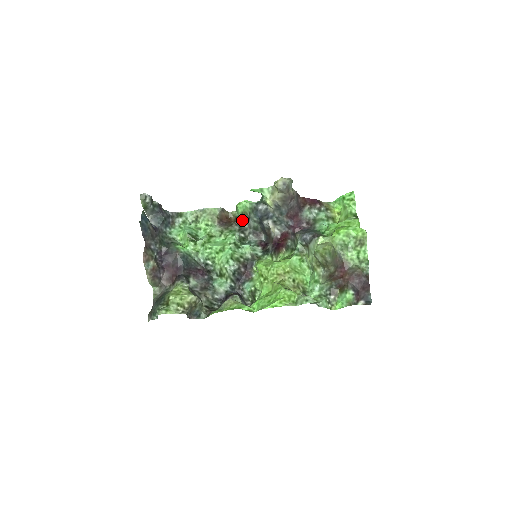
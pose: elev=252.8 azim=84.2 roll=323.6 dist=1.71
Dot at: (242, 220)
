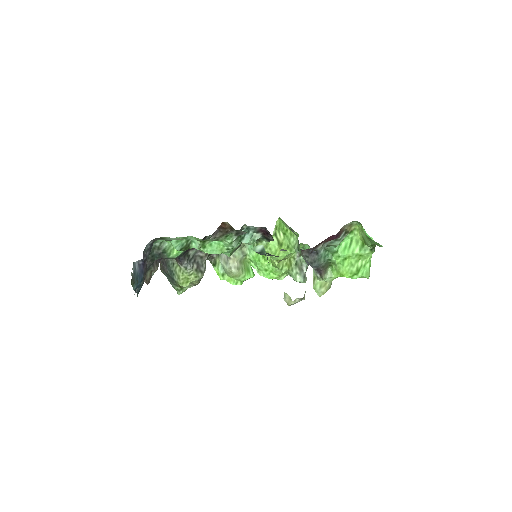
Dot at: occluded
